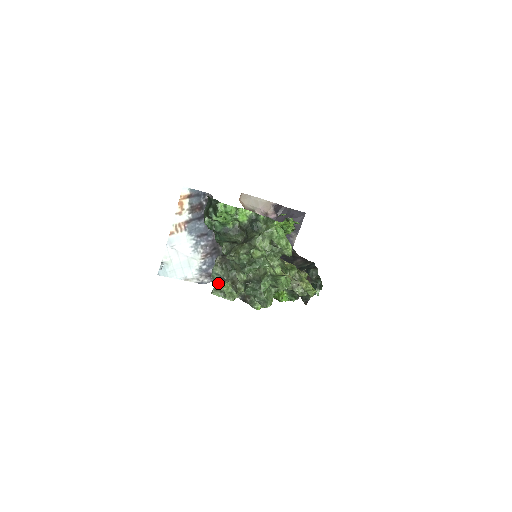
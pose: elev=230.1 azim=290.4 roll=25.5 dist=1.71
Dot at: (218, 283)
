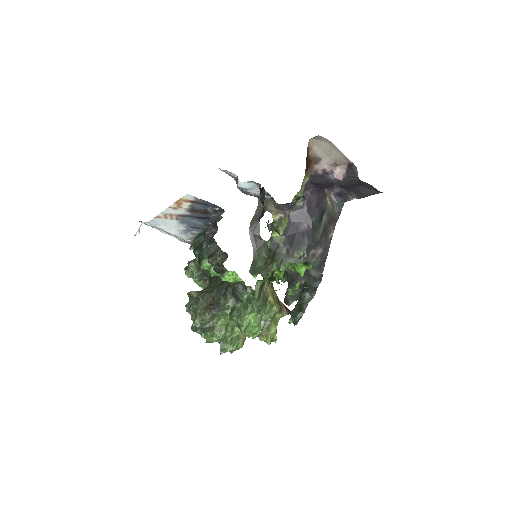
Dot at: (190, 274)
